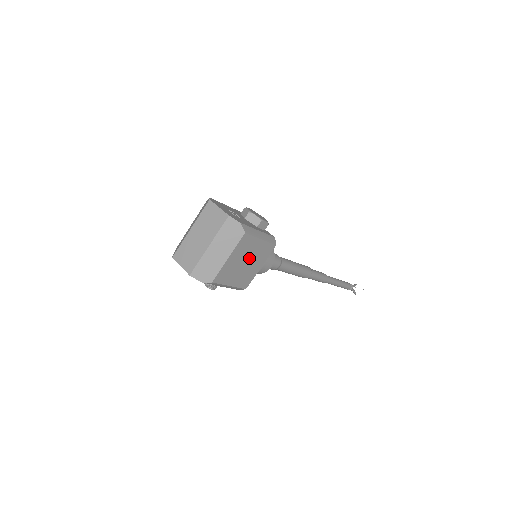
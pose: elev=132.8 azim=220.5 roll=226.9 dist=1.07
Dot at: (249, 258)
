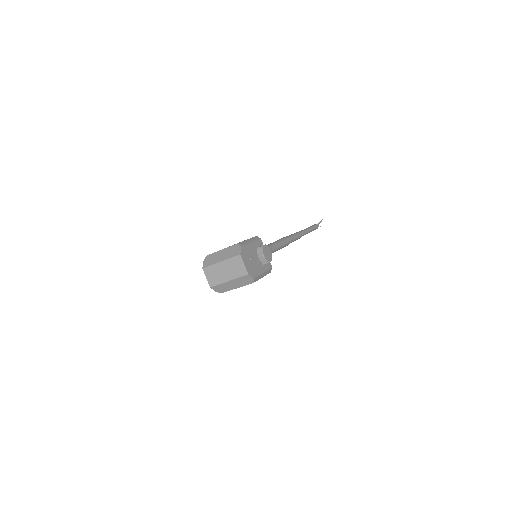
Dot at: occluded
